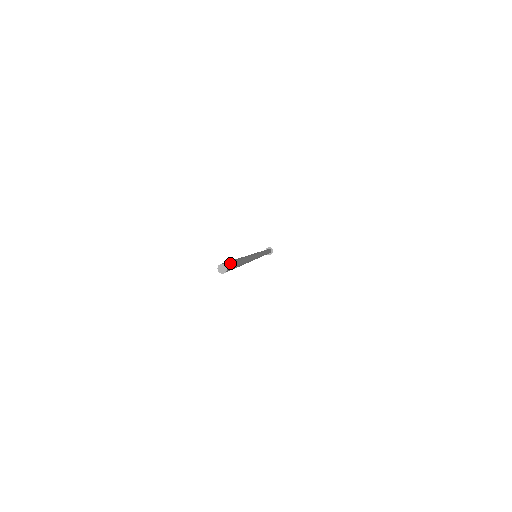
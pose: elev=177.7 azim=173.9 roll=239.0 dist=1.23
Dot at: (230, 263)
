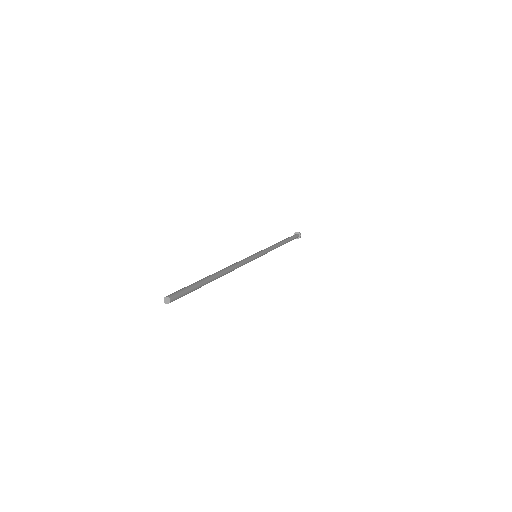
Dot at: (181, 292)
